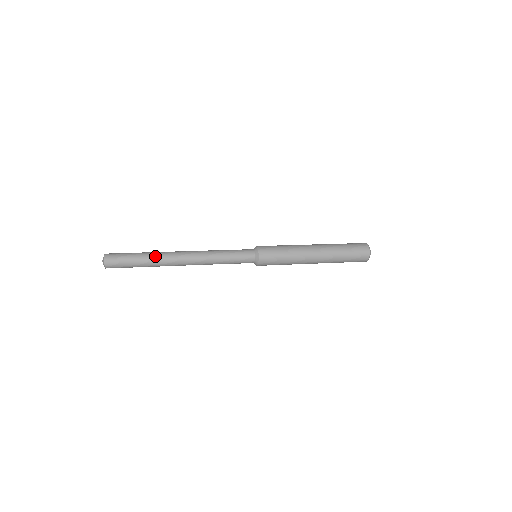
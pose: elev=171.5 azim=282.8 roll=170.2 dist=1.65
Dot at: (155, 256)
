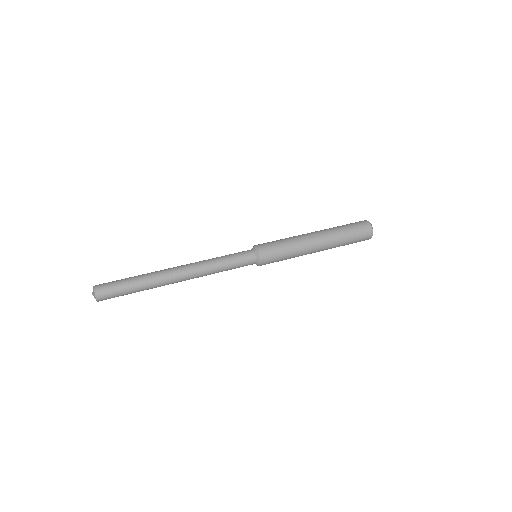
Dot at: (151, 286)
